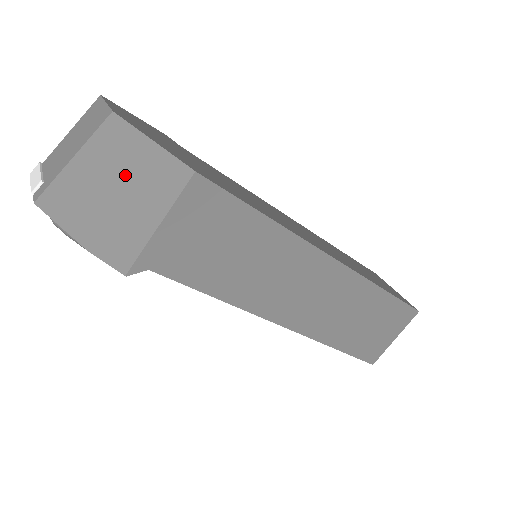
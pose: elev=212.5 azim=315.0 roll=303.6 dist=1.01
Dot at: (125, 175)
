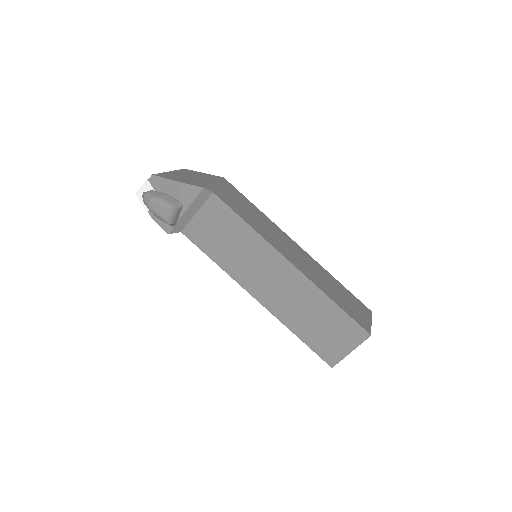
Dot at: (194, 175)
